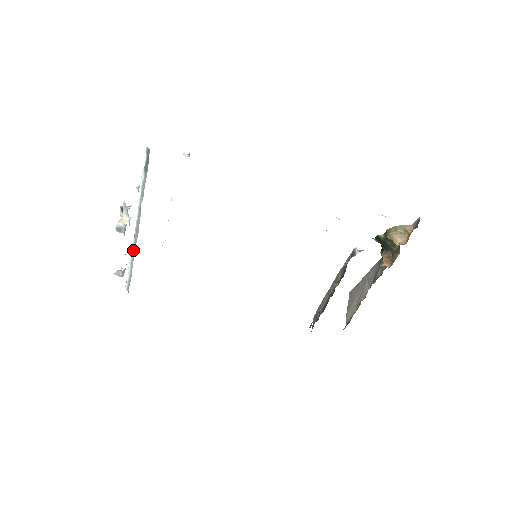
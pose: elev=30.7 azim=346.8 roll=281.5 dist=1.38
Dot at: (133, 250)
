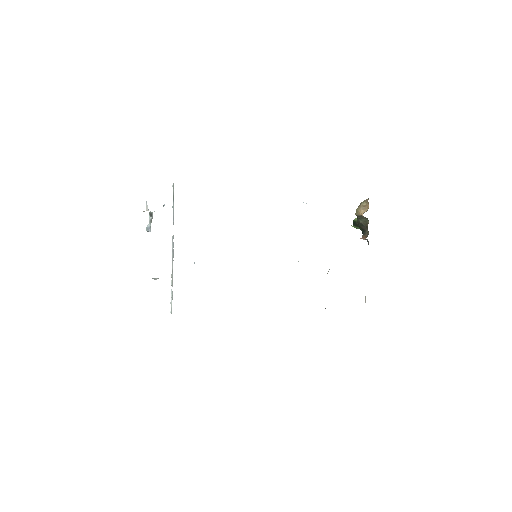
Dot at: (172, 271)
